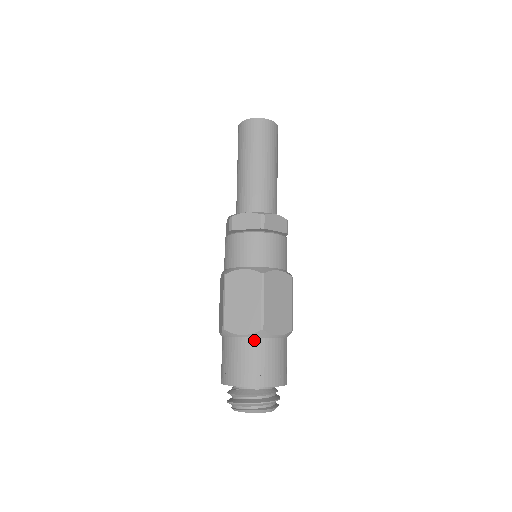
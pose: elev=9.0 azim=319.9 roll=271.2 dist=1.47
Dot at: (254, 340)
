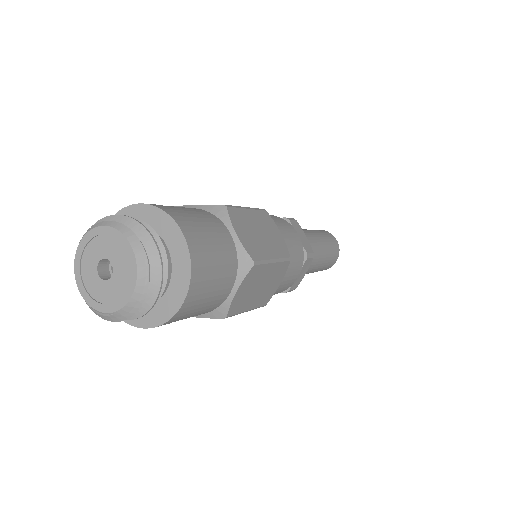
Dot at: (204, 211)
